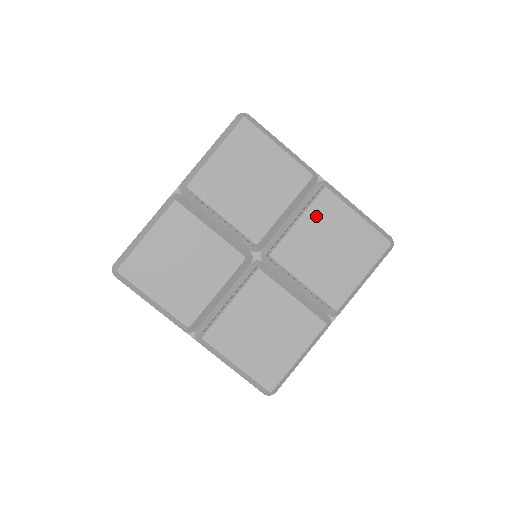
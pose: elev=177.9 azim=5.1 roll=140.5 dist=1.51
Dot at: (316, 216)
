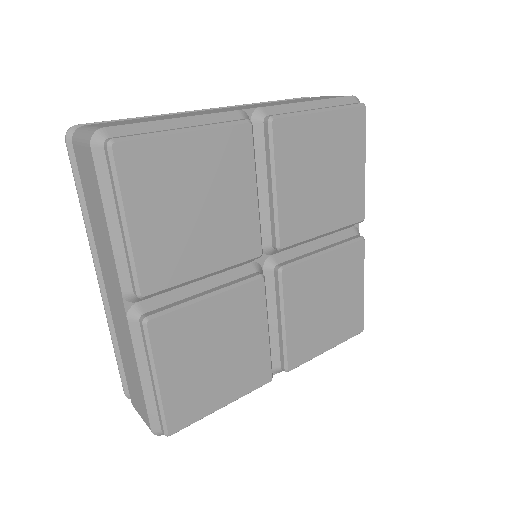
Dot at: (340, 261)
